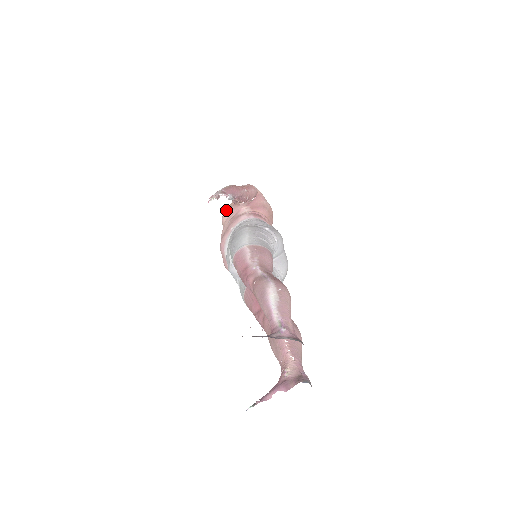
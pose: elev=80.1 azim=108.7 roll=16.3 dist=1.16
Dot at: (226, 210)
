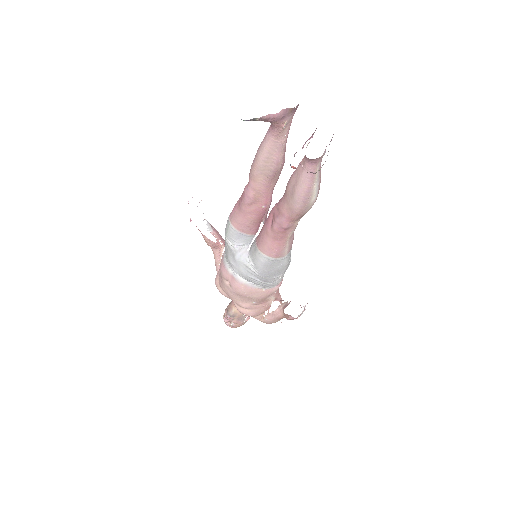
Dot at: (216, 277)
